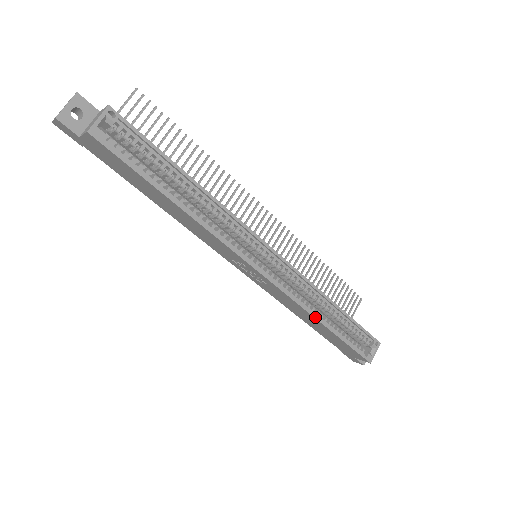
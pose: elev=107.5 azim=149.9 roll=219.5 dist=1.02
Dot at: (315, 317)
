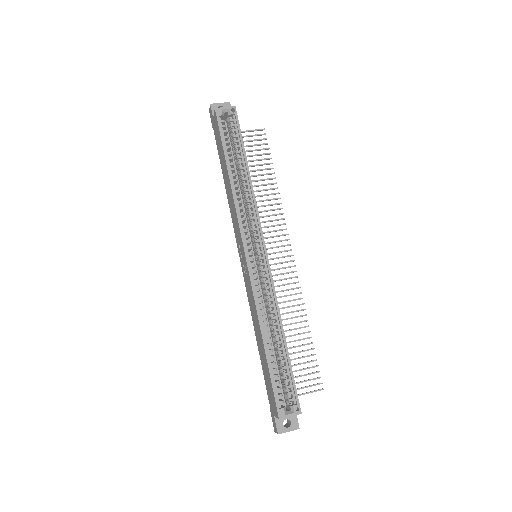
Dot at: (260, 324)
